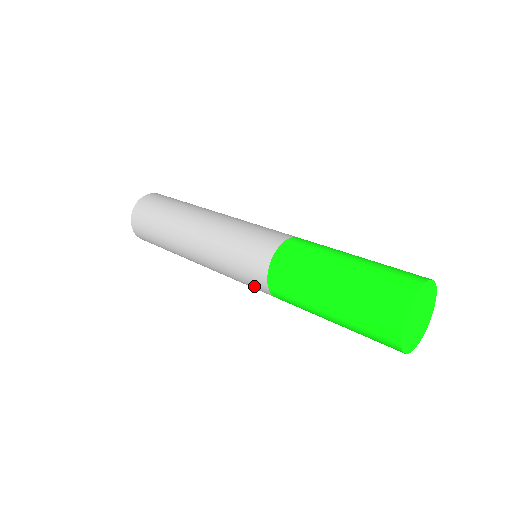
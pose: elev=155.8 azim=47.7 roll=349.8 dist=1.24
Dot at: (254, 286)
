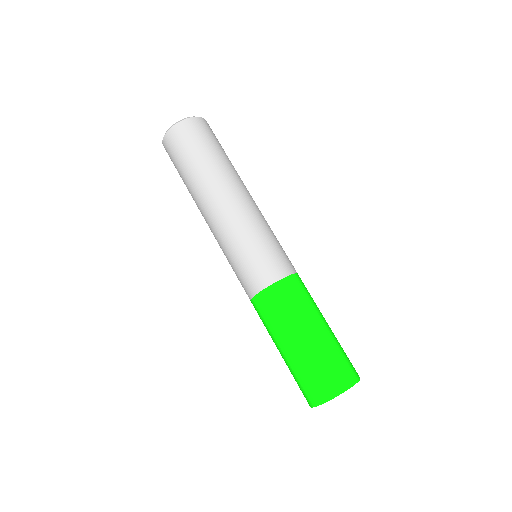
Dot at: occluded
